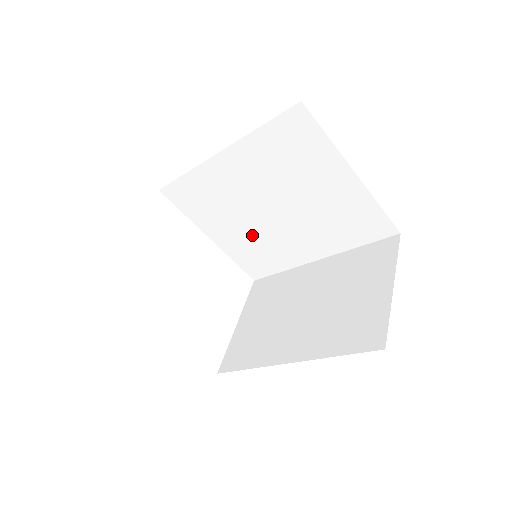
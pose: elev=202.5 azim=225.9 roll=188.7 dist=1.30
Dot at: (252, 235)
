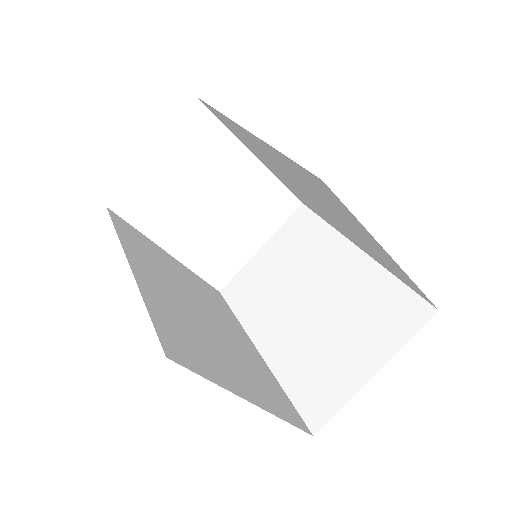
Dot at: (293, 187)
